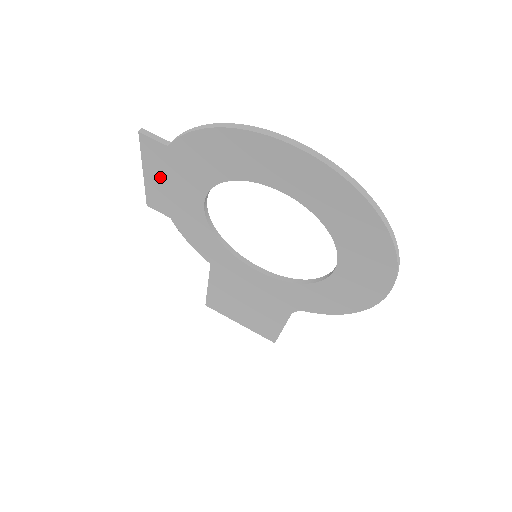
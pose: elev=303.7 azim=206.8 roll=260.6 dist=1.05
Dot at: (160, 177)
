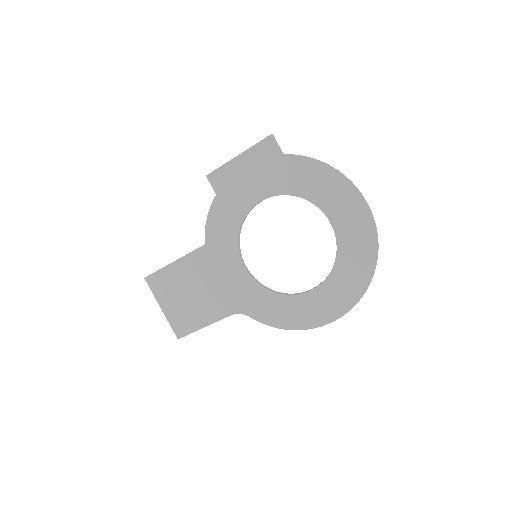
Dot at: (249, 166)
